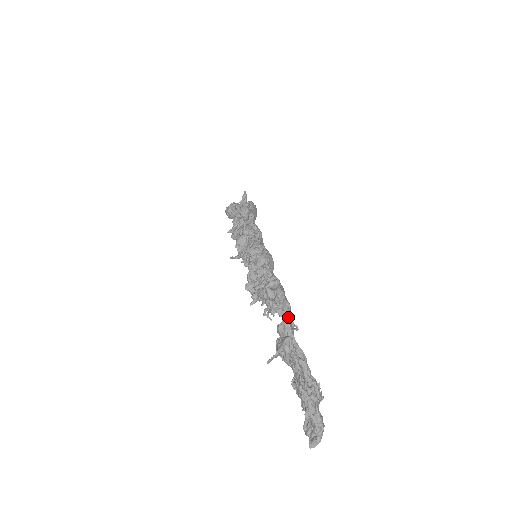
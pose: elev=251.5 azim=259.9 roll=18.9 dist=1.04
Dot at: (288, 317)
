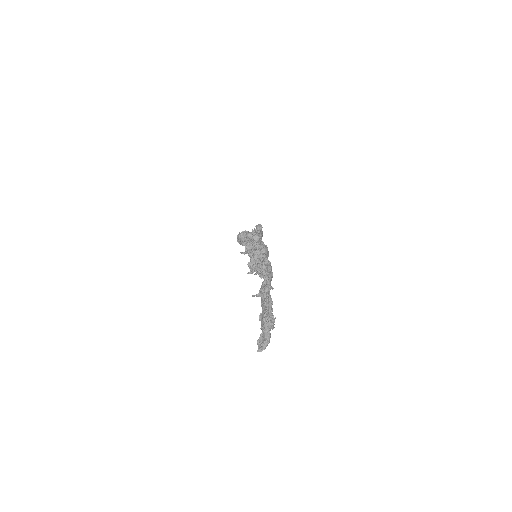
Dot at: (270, 280)
